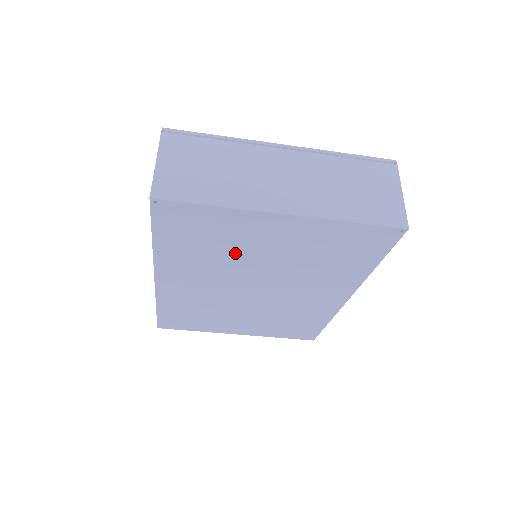
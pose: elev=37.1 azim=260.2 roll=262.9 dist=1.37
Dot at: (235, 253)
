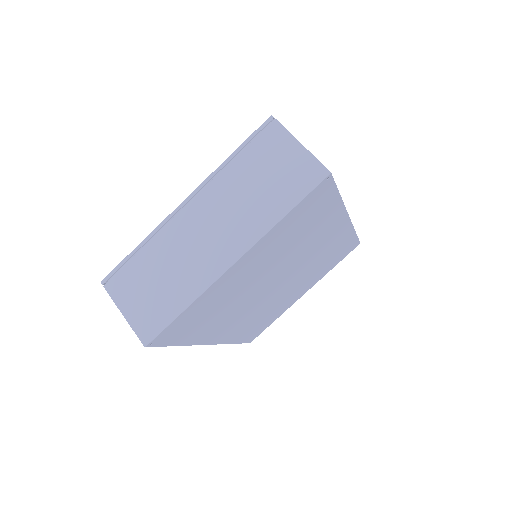
Dot at: (237, 295)
